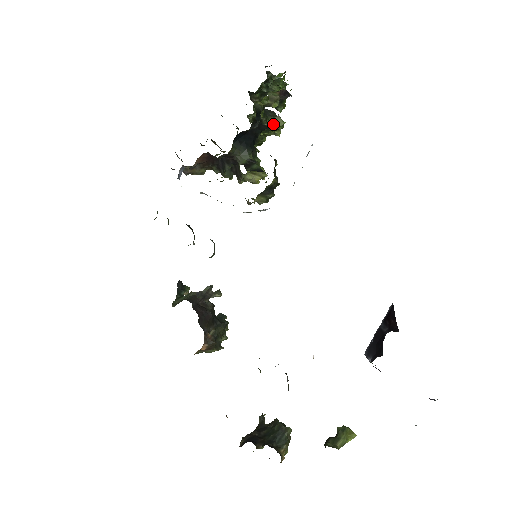
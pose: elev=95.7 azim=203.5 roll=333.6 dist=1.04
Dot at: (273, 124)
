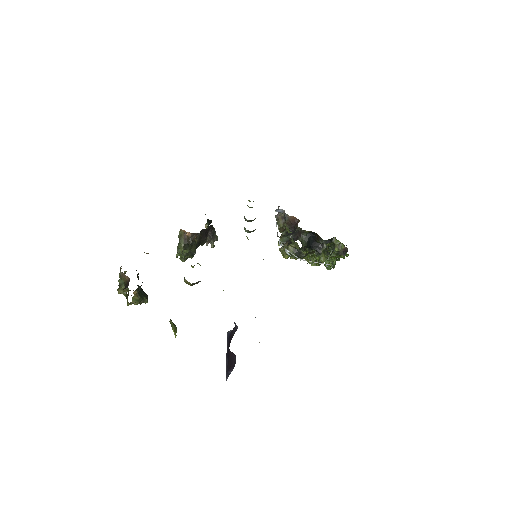
Dot at: (322, 256)
